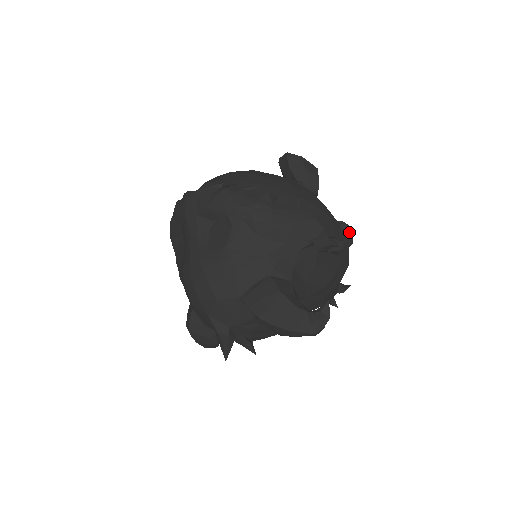
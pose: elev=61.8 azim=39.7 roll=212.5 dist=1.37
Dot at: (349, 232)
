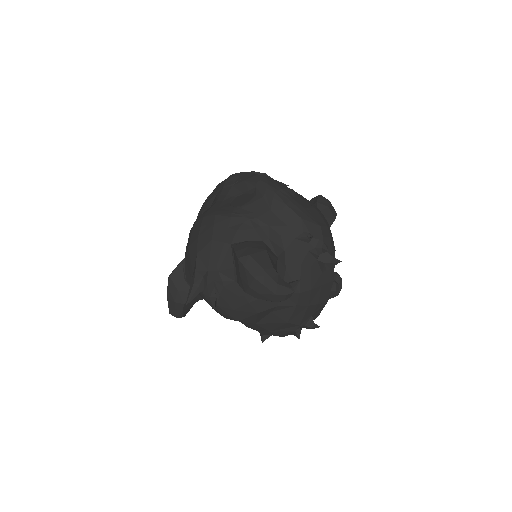
Dot at: (339, 282)
